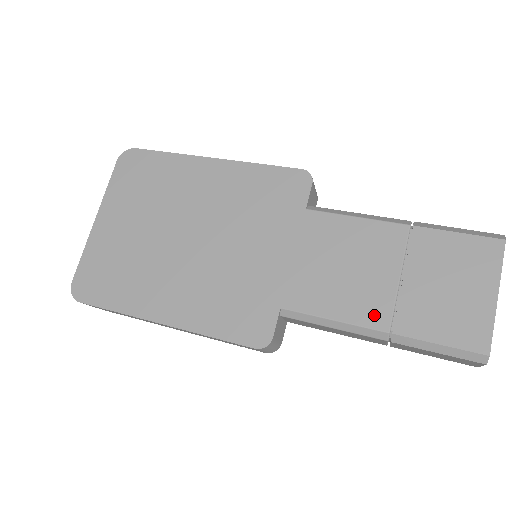
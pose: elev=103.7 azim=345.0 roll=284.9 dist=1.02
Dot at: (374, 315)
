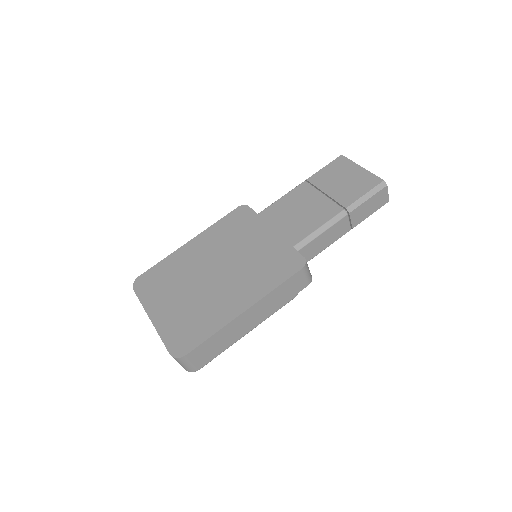
Dot at: (331, 211)
